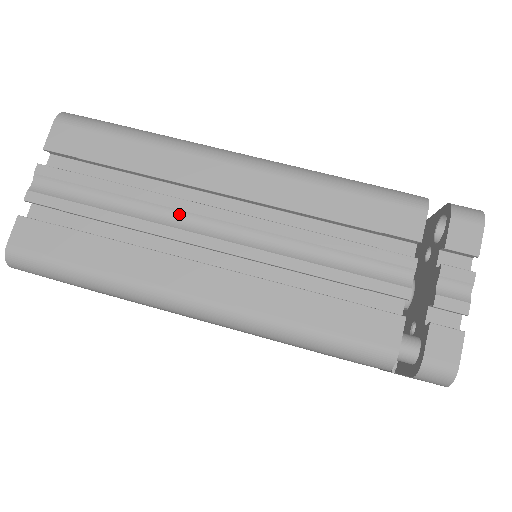
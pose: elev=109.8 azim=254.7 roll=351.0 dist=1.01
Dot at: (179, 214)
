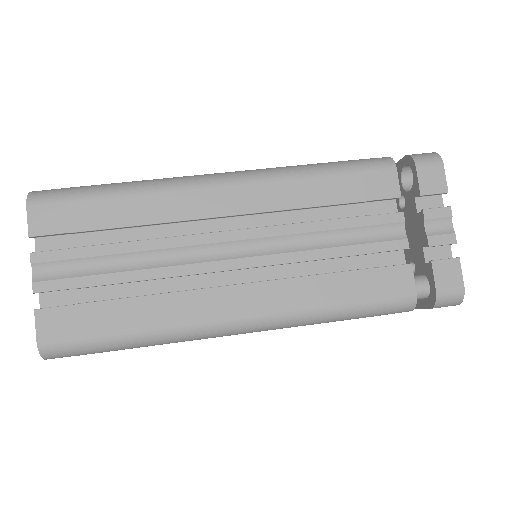
Dot at: (189, 250)
